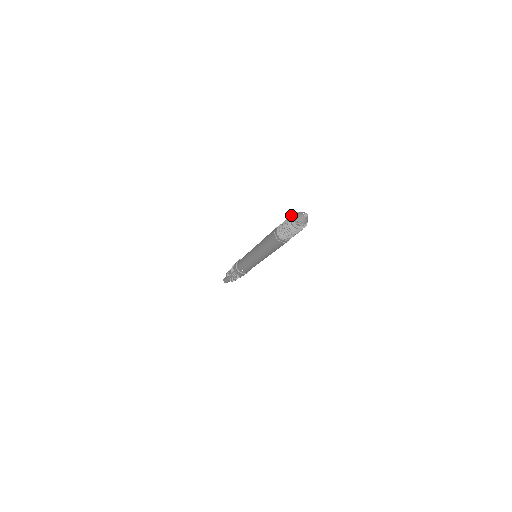
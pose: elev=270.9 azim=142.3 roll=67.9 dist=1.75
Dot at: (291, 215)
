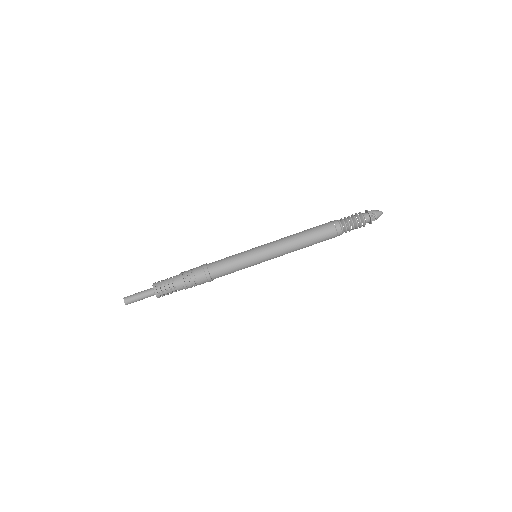
Dot at: occluded
